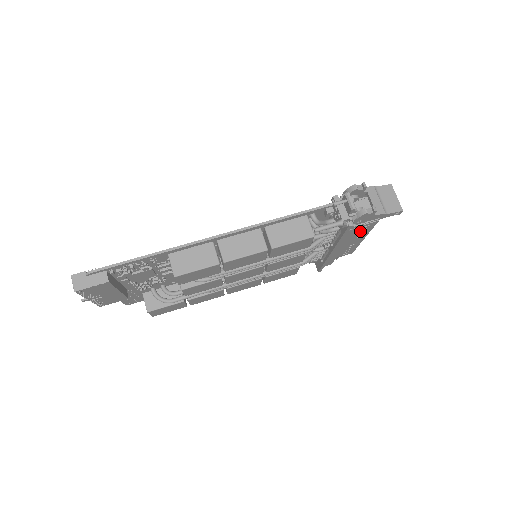
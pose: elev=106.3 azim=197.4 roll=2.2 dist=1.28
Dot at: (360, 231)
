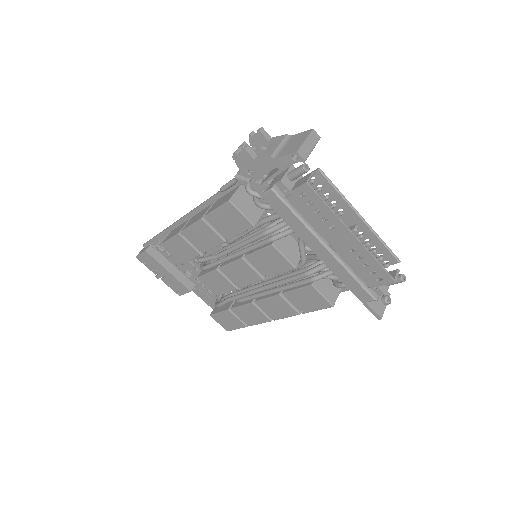
Dot at: (310, 208)
